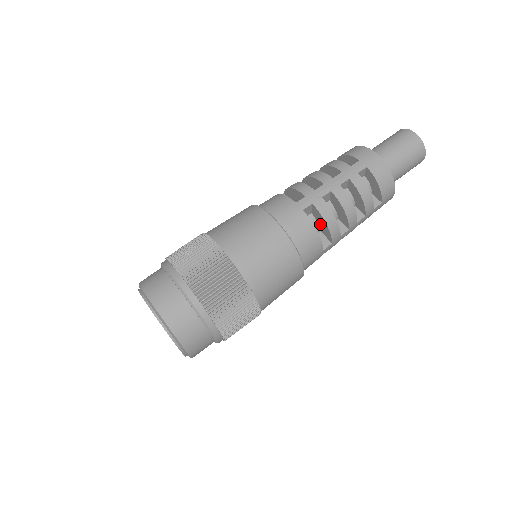
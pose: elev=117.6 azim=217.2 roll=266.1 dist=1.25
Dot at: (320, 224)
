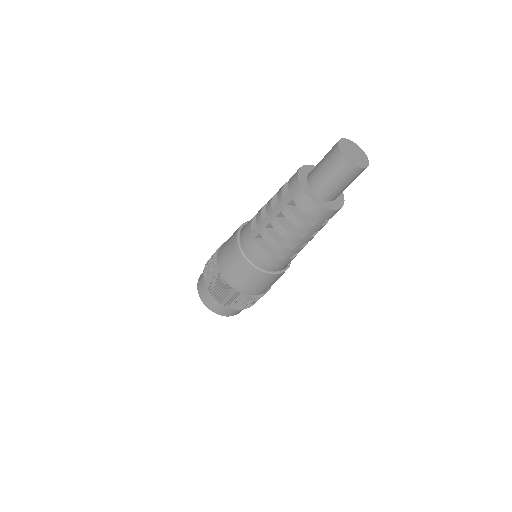
Dot at: occluded
